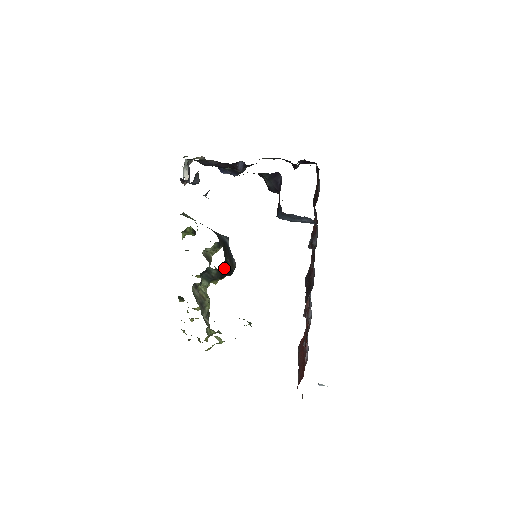
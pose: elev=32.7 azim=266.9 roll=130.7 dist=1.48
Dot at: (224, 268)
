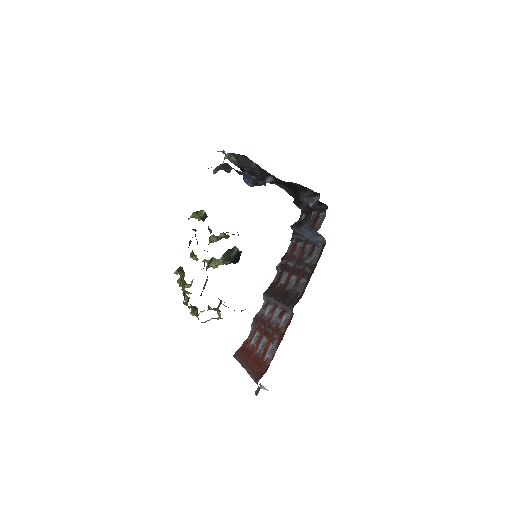
Dot at: (240, 254)
